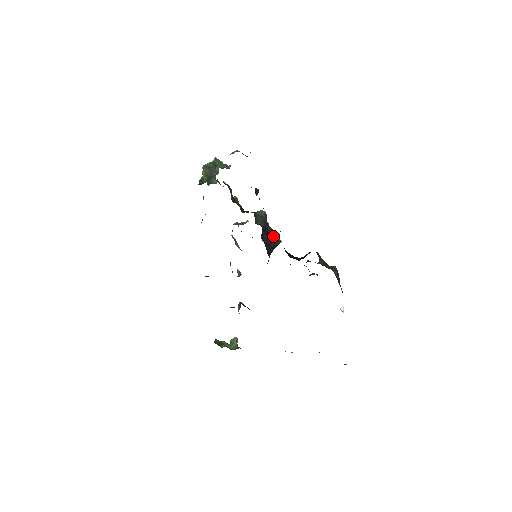
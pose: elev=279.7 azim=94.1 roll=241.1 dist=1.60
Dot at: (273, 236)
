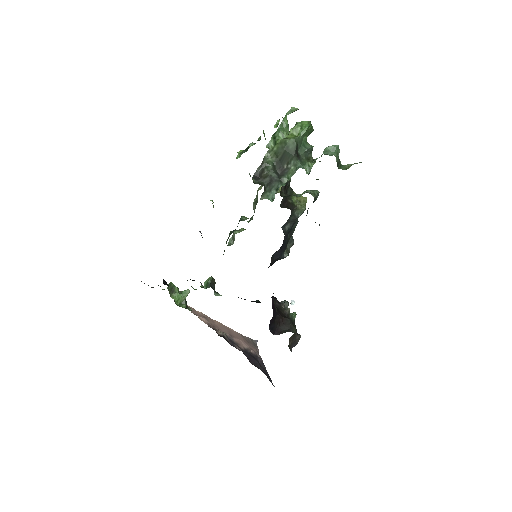
Dot at: (290, 237)
